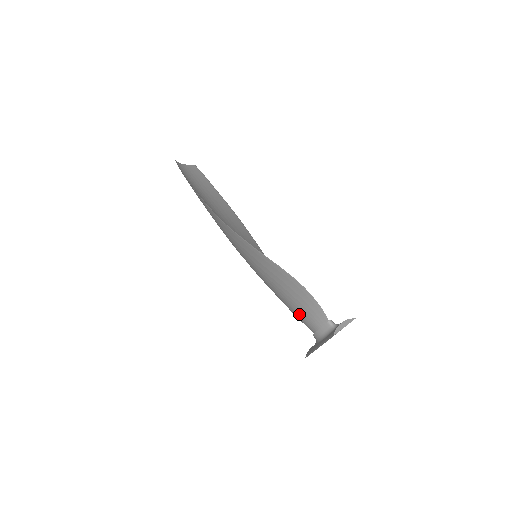
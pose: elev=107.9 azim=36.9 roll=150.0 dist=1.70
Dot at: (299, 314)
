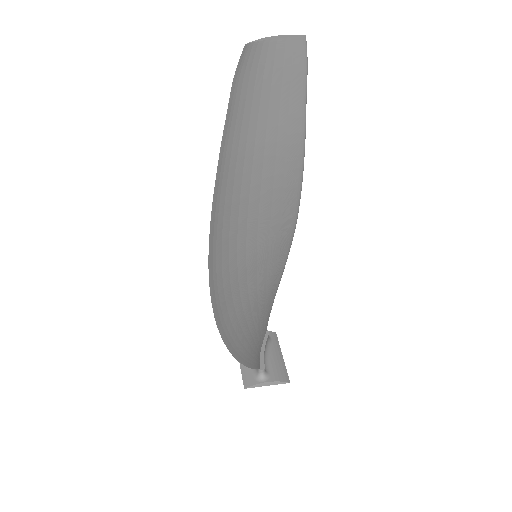
Dot at: occluded
